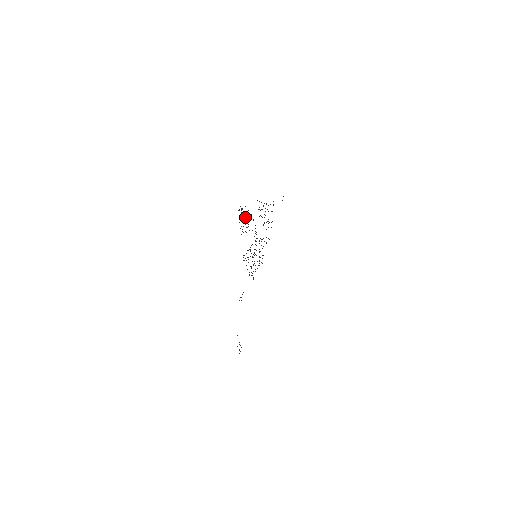
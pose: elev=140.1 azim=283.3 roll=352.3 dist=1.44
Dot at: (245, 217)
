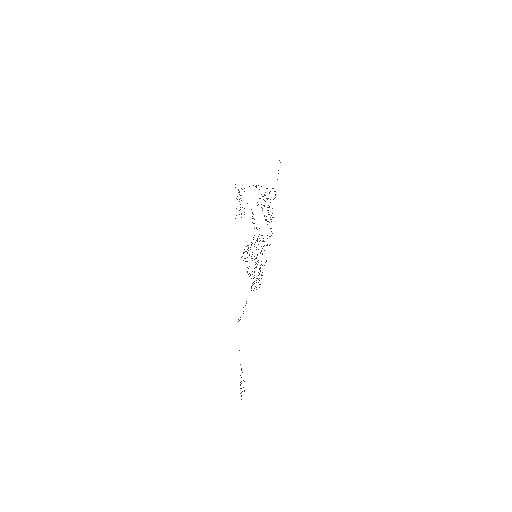
Dot at: occluded
